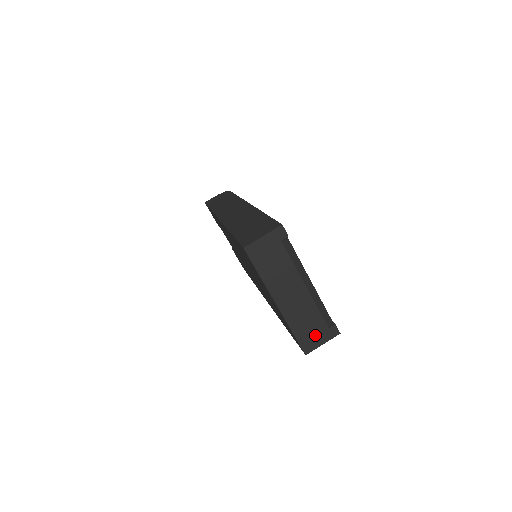
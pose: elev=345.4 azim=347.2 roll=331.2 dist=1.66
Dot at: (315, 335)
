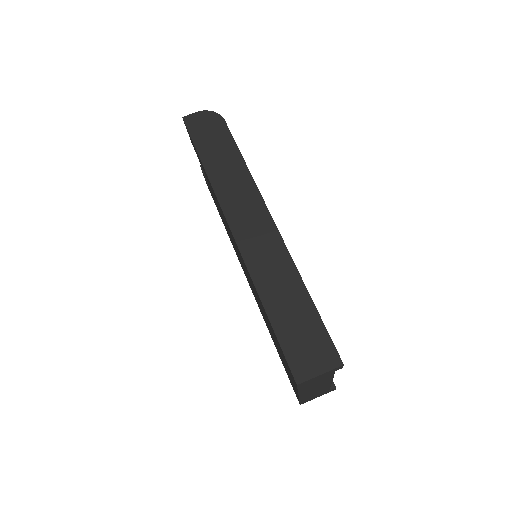
Dot at: (316, 396)
